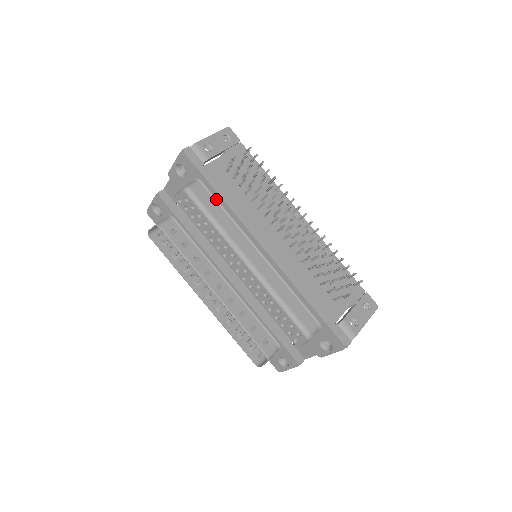
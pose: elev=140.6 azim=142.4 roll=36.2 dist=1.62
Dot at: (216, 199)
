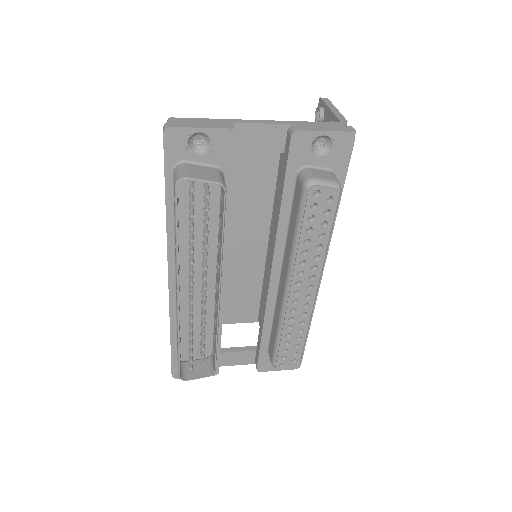
Dot at: occluded
